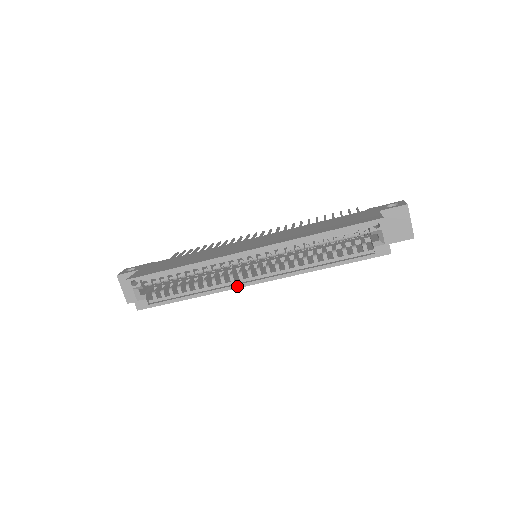
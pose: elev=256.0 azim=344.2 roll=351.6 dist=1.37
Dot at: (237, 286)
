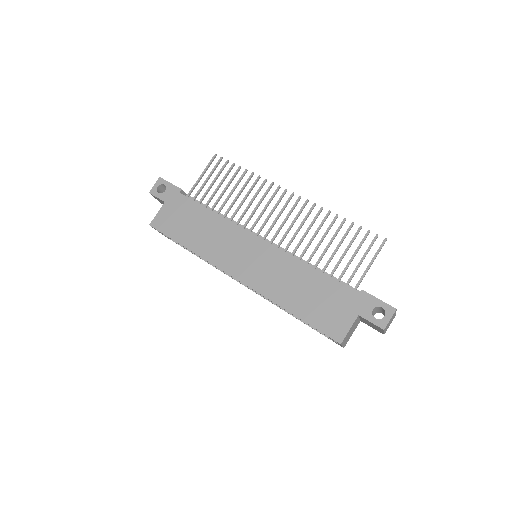
Dot at: (231, 277)
